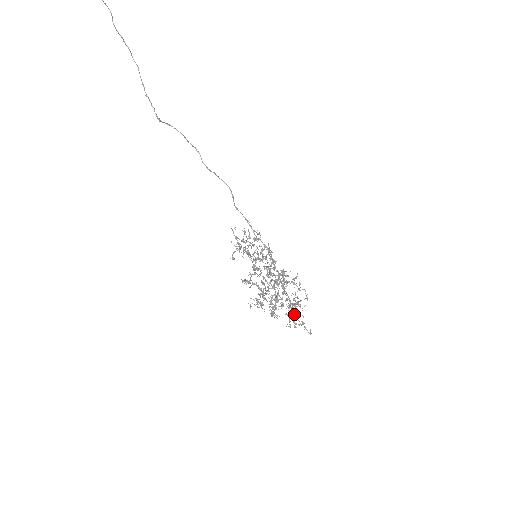
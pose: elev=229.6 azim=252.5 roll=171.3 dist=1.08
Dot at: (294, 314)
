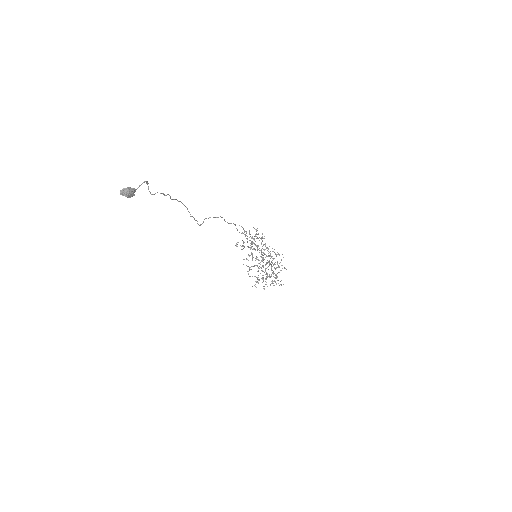
Dot at: occluded
